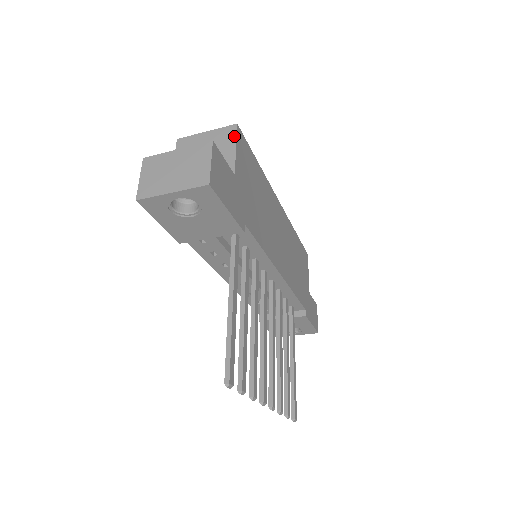
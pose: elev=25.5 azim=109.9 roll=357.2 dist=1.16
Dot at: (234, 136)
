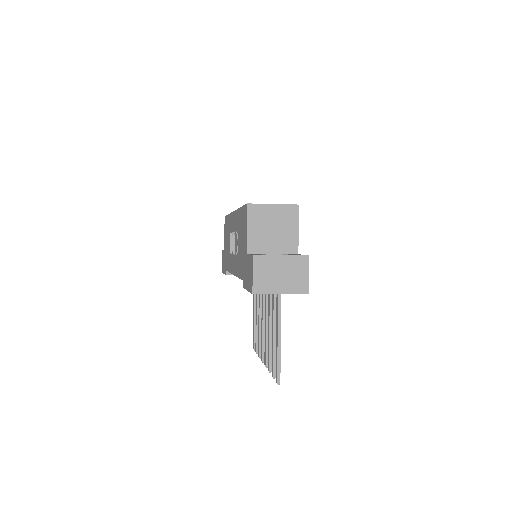
Dot at: (297, 217)
